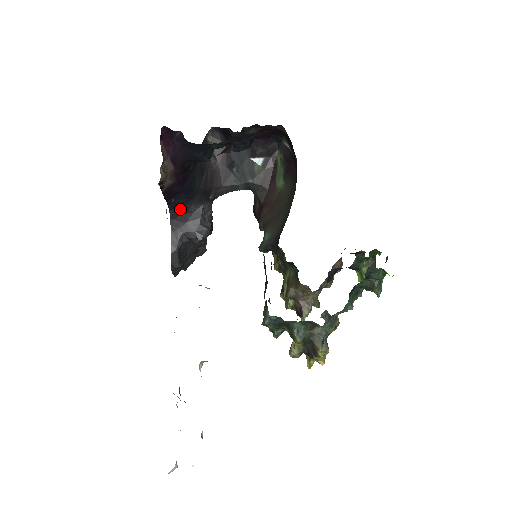
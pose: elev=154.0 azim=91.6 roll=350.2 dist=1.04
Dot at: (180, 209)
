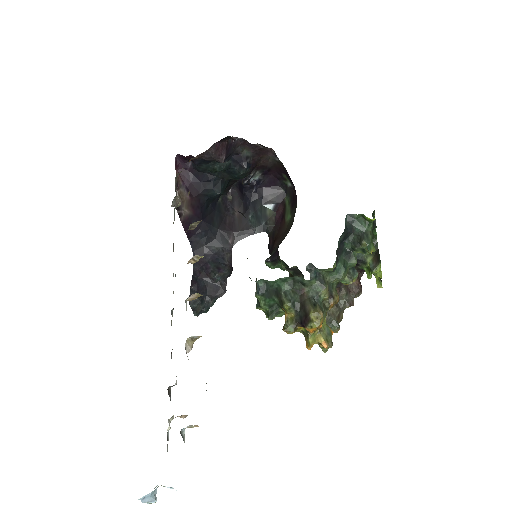
Dot at: (202, 250)
